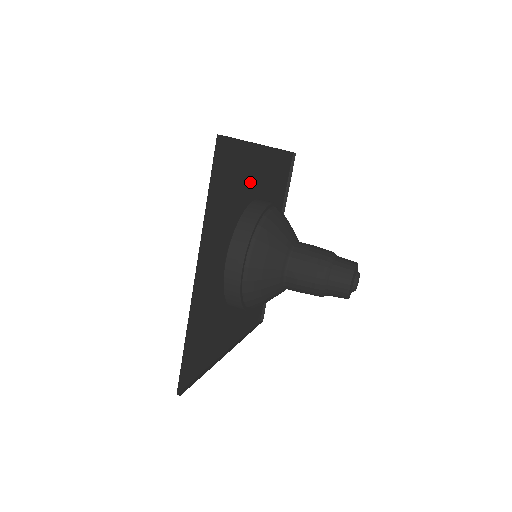
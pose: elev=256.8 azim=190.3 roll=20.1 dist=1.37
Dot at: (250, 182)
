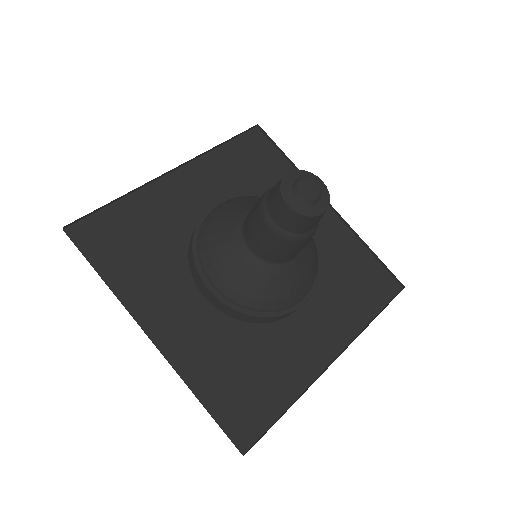
Dot at: (181, 211)
